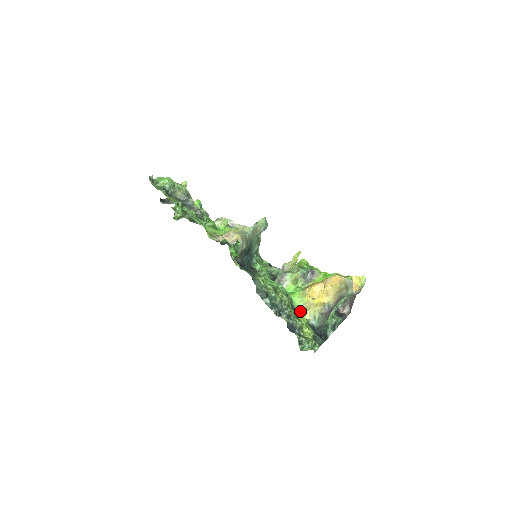
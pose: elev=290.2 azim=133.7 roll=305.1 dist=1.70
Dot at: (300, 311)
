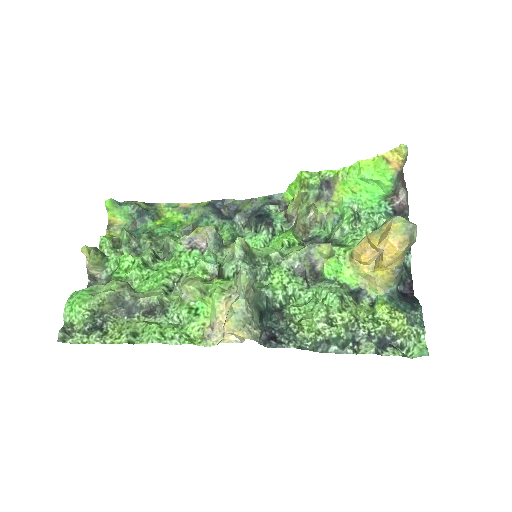
Dot at: (365, 287)
